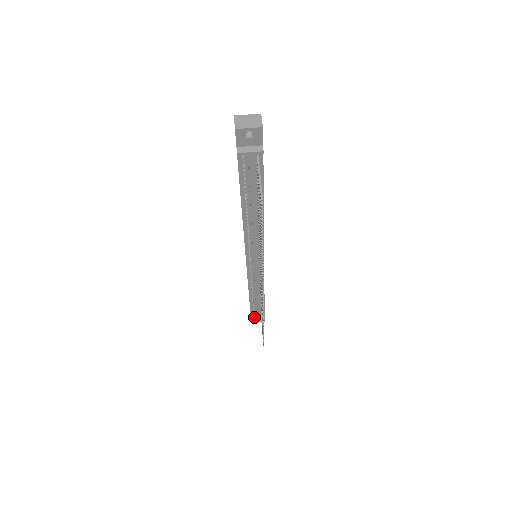
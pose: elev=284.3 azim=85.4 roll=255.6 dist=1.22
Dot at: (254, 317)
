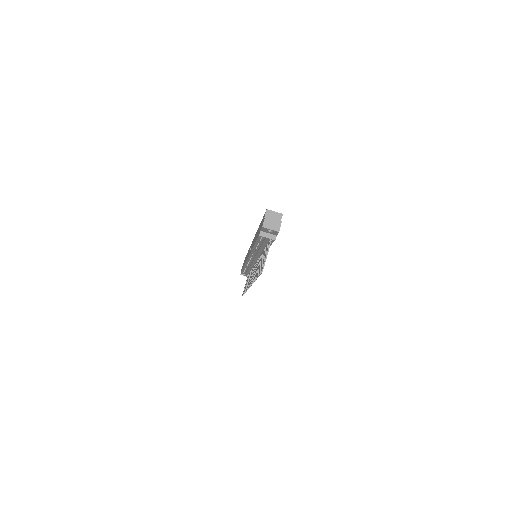
Dot at: (243, 273)
